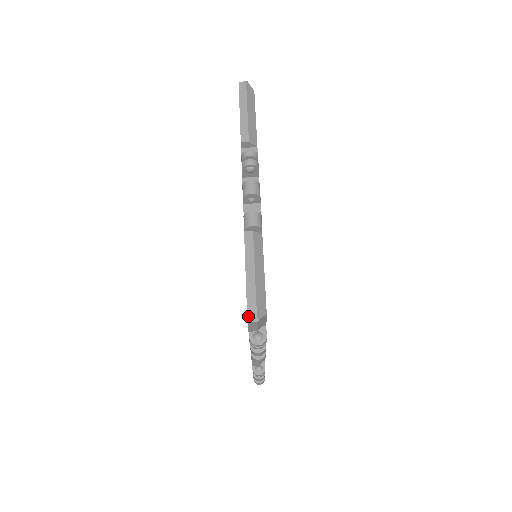
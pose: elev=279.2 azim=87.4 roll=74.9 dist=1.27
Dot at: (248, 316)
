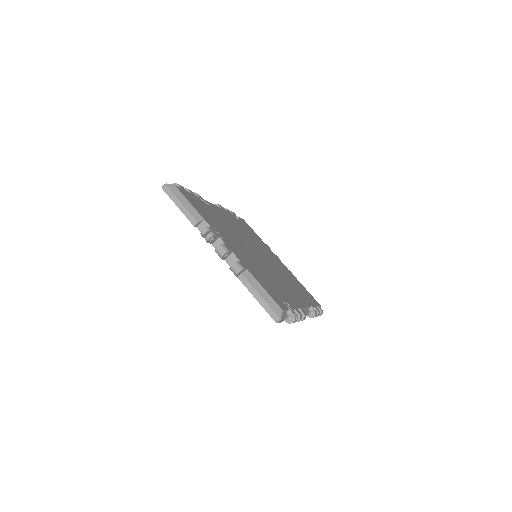
Dot at: (274, 320)
